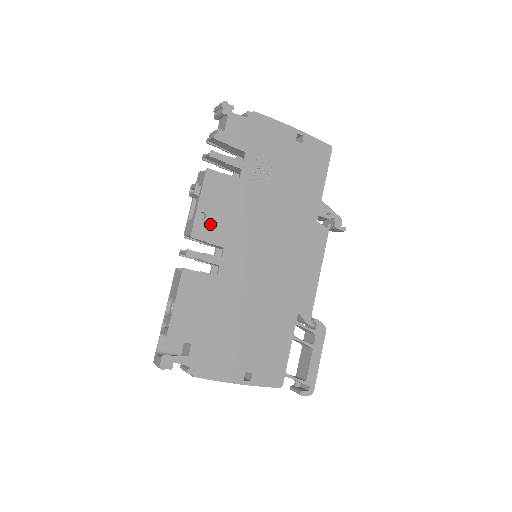
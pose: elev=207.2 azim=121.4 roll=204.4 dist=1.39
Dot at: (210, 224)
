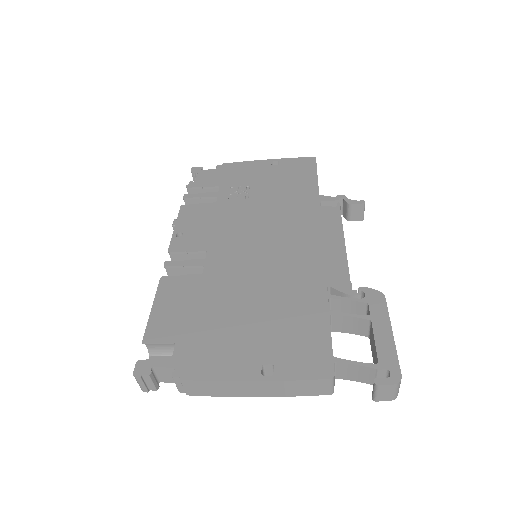
Dot at: (189, 238)
